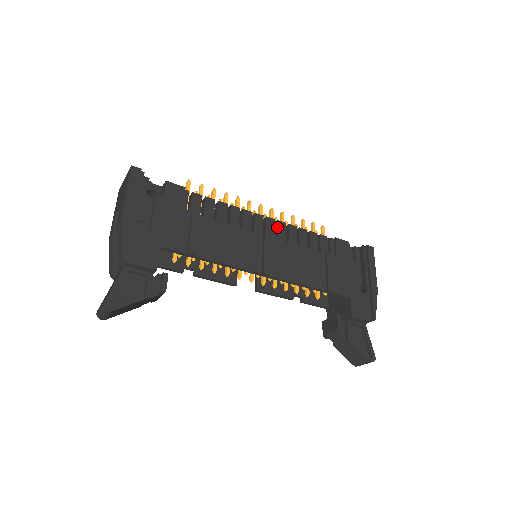
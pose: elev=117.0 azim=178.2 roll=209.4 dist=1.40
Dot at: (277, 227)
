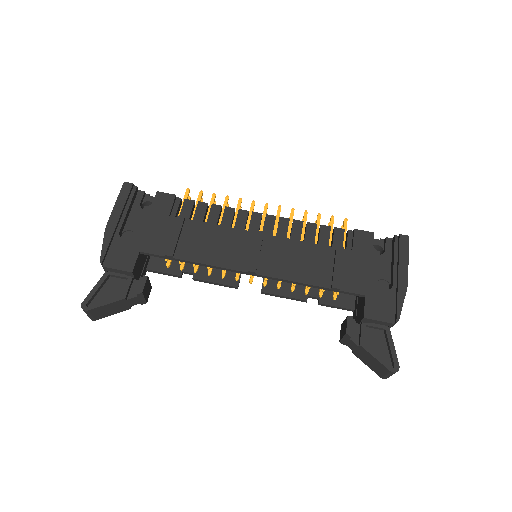
Dot at: (278, 224)
